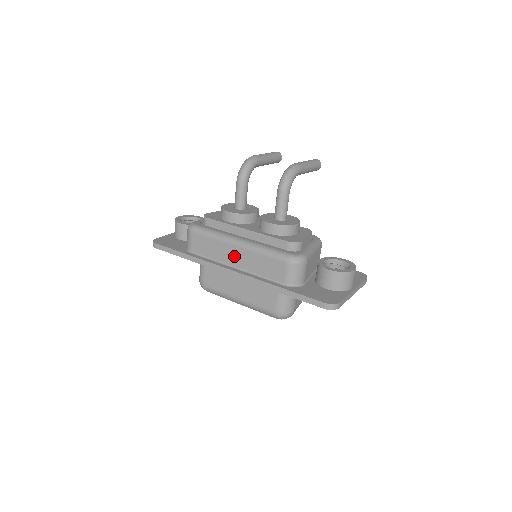
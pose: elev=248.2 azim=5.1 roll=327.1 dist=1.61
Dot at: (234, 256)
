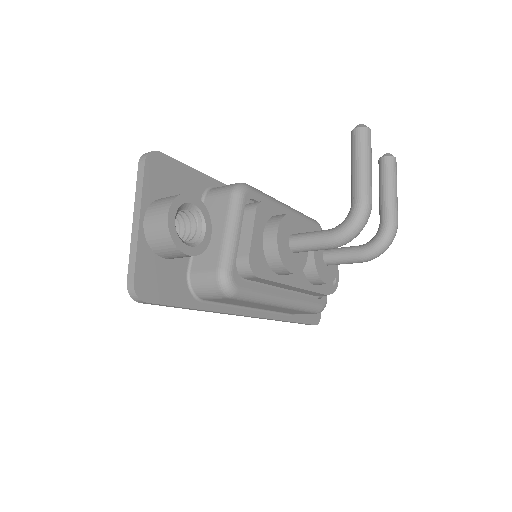
Dot at: occluded
